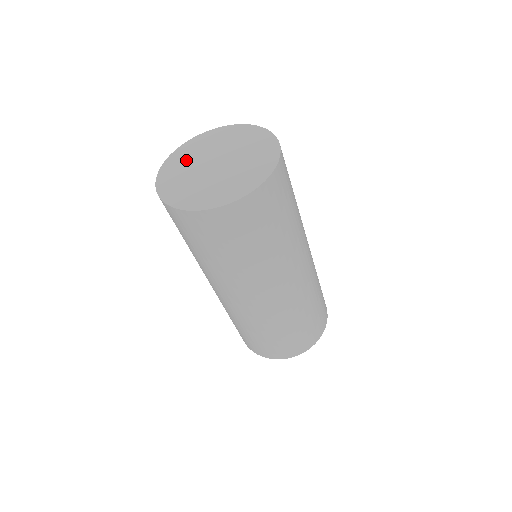
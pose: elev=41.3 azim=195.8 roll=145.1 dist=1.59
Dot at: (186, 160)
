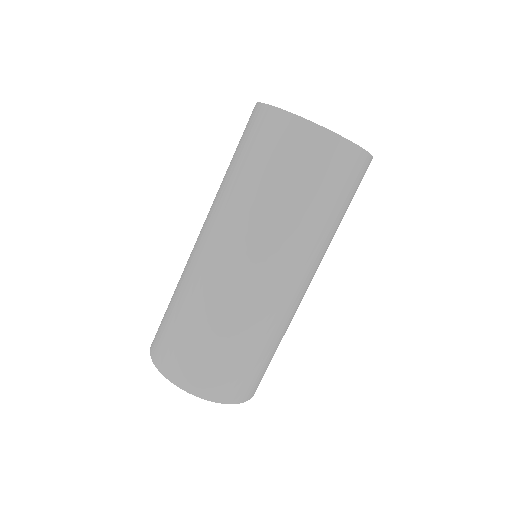
Dot at: occluded
